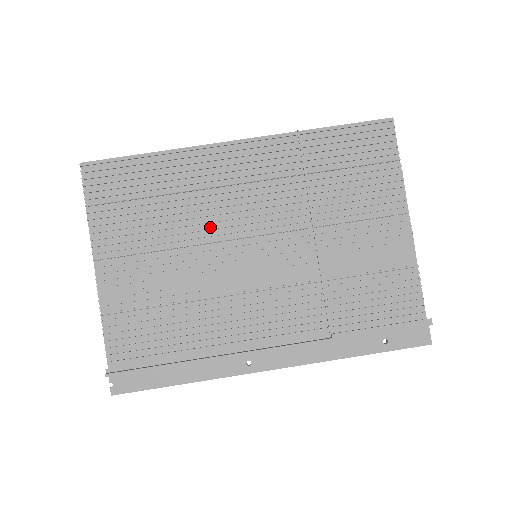
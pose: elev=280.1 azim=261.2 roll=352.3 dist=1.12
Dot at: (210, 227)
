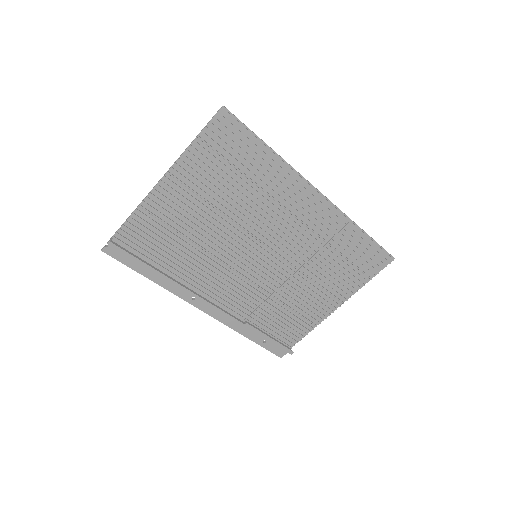
Dot at: (252, 221)
